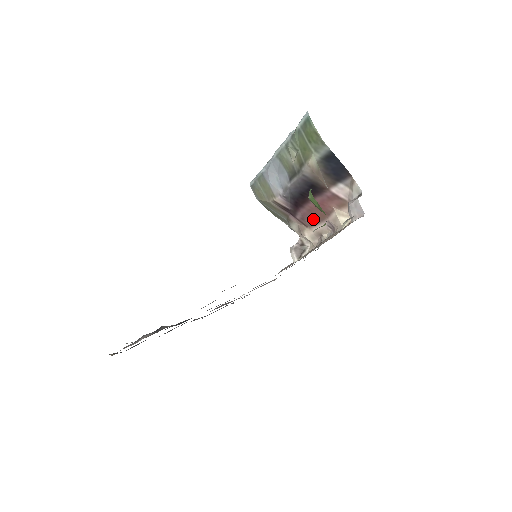
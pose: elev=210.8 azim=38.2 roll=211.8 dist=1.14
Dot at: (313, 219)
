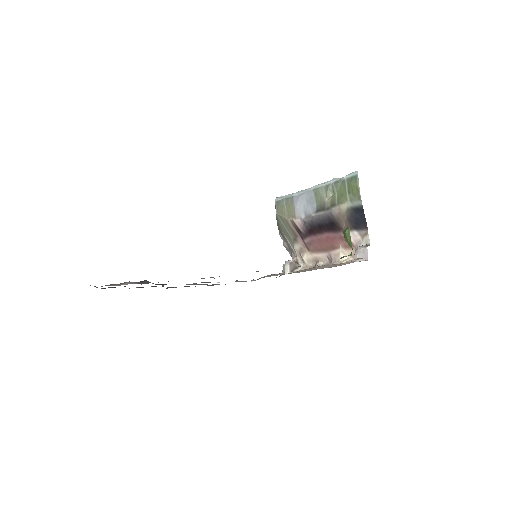
Dot at: (318, 247)
